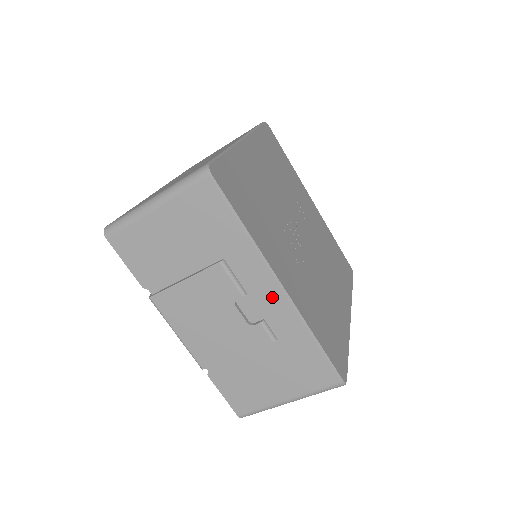
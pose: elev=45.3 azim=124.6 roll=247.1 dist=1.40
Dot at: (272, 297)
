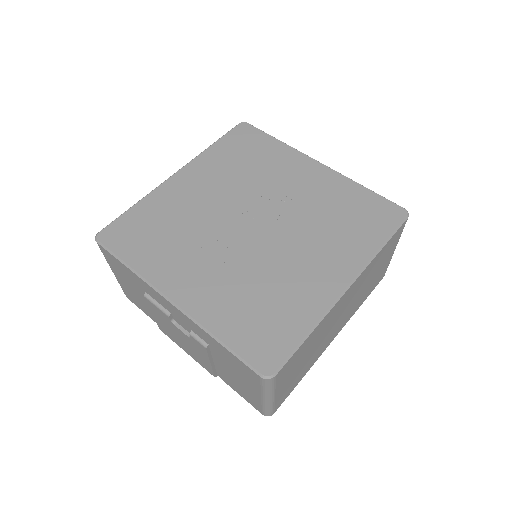
Dot at: (177, 312)
